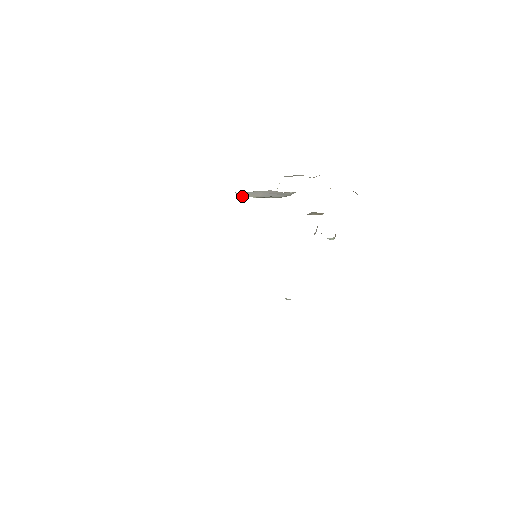
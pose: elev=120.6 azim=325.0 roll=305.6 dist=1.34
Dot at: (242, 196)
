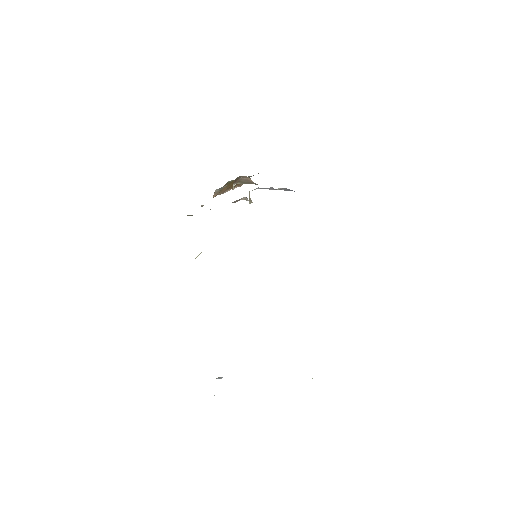
Dot at: occluded
